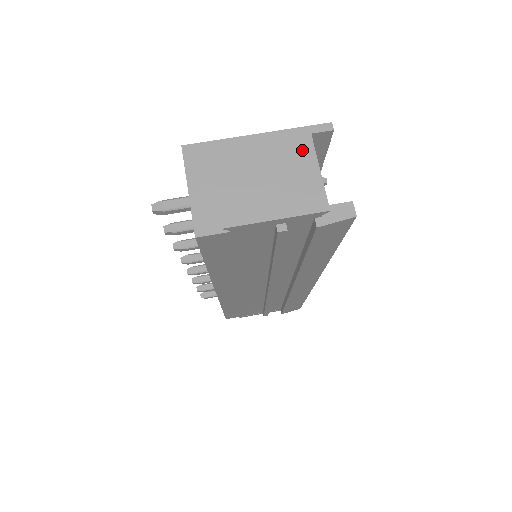
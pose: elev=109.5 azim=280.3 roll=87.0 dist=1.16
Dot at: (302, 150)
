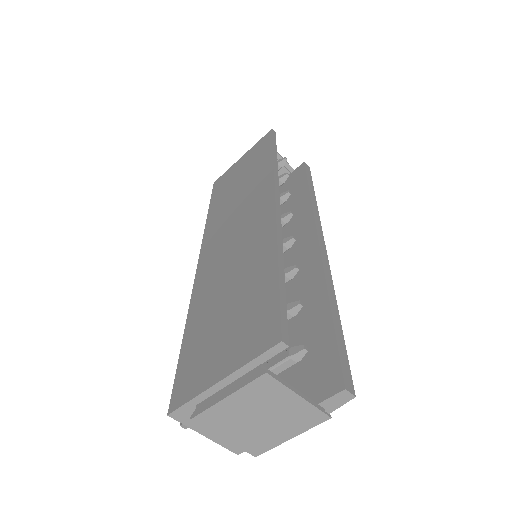
Dot at: (274, 392)
